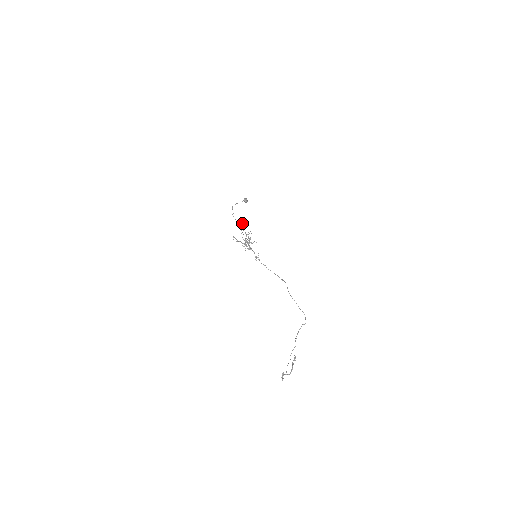
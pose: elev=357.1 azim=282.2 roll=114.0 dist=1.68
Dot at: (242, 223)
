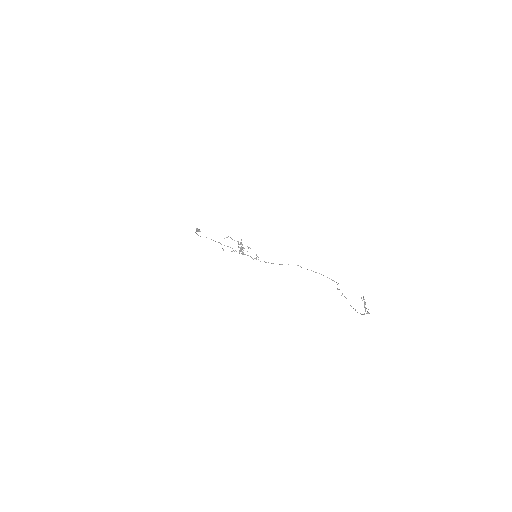
Dot at: occluded
